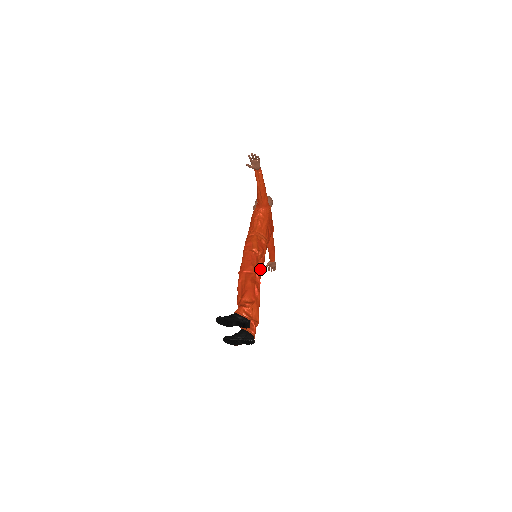
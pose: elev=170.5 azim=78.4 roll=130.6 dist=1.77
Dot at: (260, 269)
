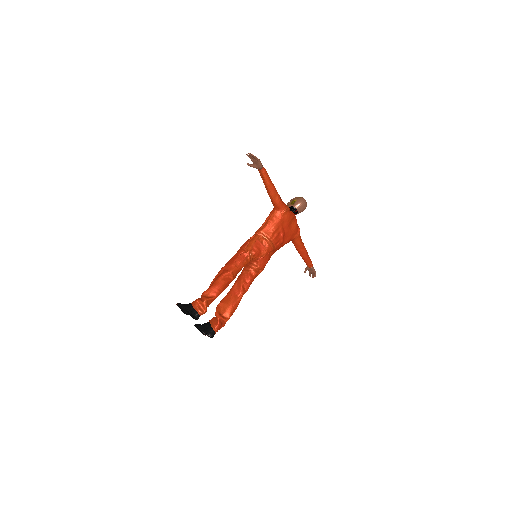
Dot at: (257, 270)
